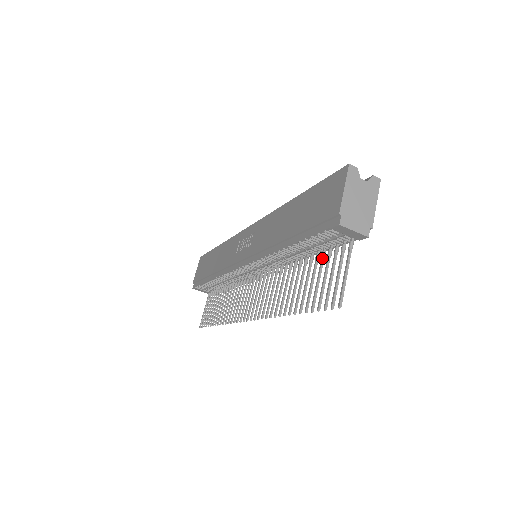
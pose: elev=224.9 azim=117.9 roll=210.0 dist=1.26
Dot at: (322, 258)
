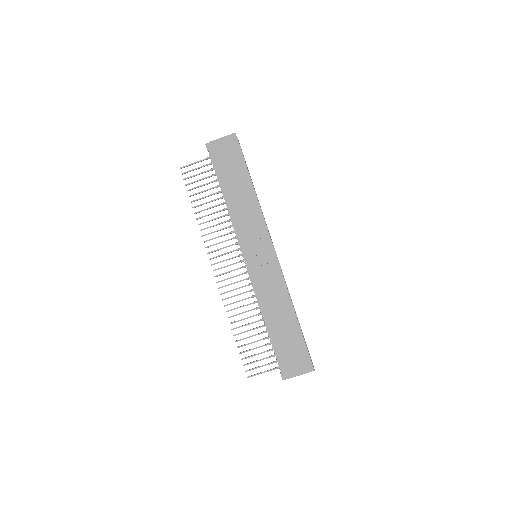
Dot at: occluded
